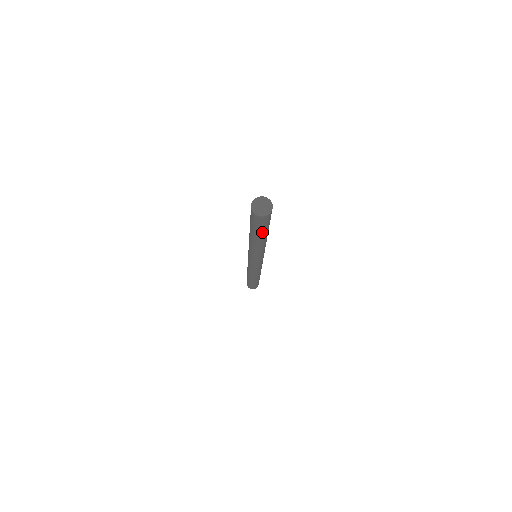
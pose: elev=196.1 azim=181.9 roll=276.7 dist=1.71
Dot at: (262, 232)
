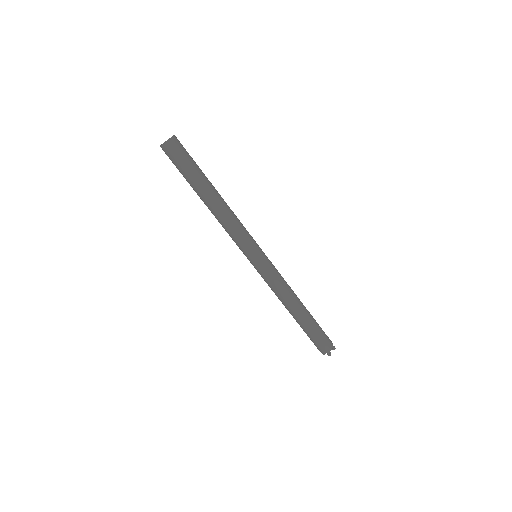
Dot at: (189, 179)
